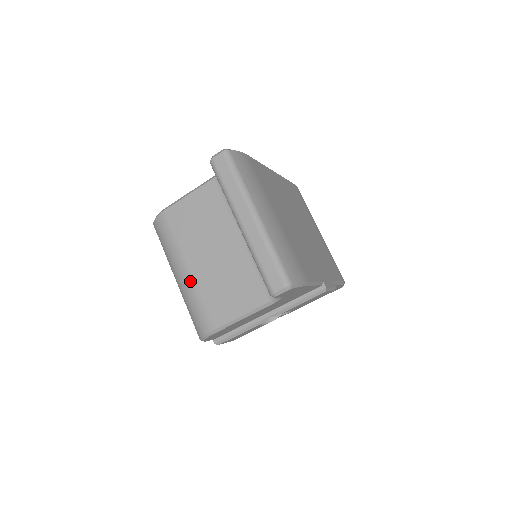
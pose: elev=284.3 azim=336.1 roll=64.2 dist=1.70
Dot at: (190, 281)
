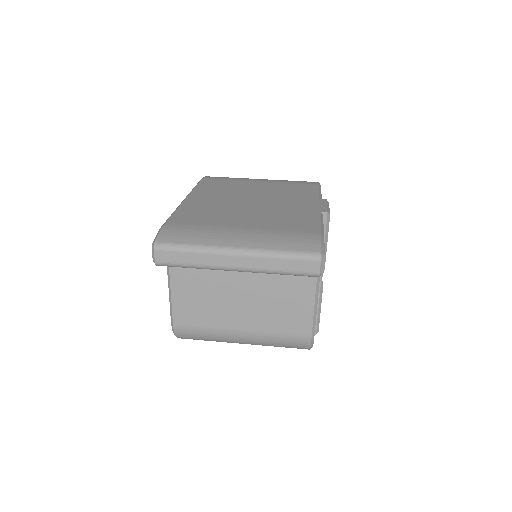
Dot at: (254, 334)
